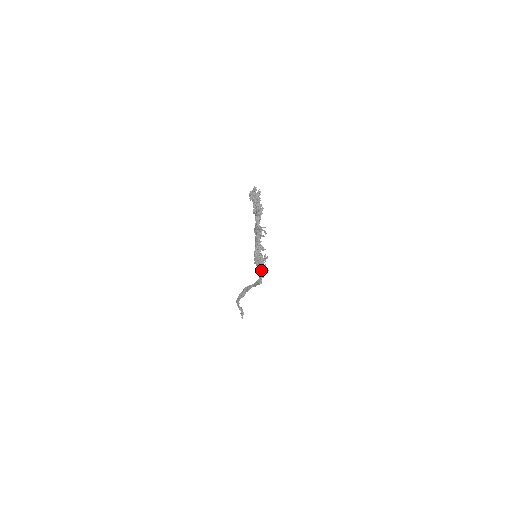
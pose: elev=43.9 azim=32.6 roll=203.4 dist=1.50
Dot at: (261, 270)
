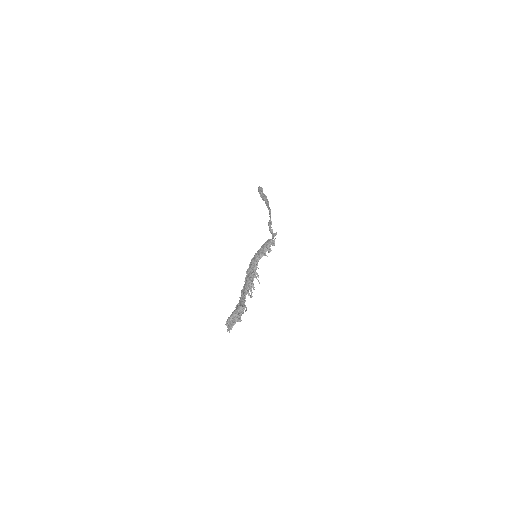
Dot at: occluded
